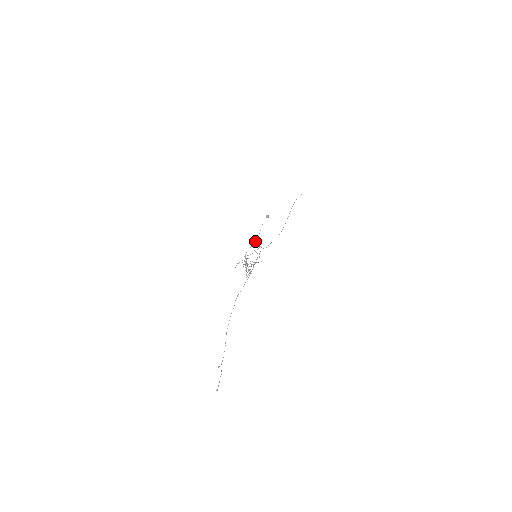
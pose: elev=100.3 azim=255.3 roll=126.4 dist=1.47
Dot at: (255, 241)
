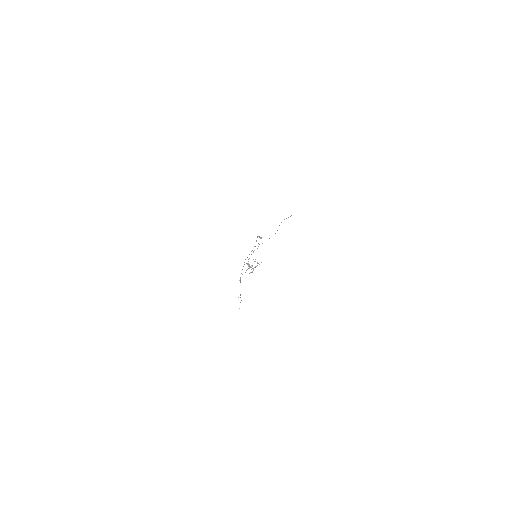
Dot at: occluded
